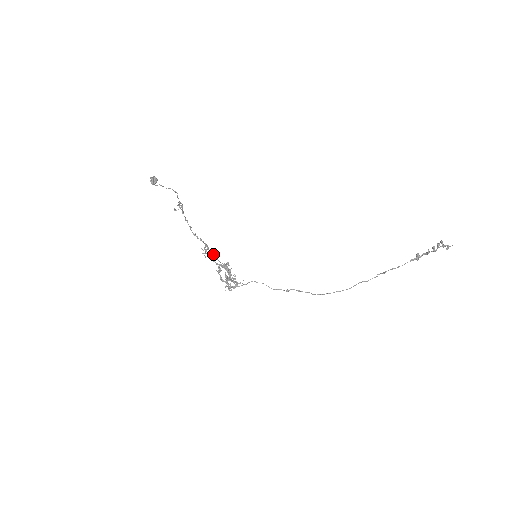
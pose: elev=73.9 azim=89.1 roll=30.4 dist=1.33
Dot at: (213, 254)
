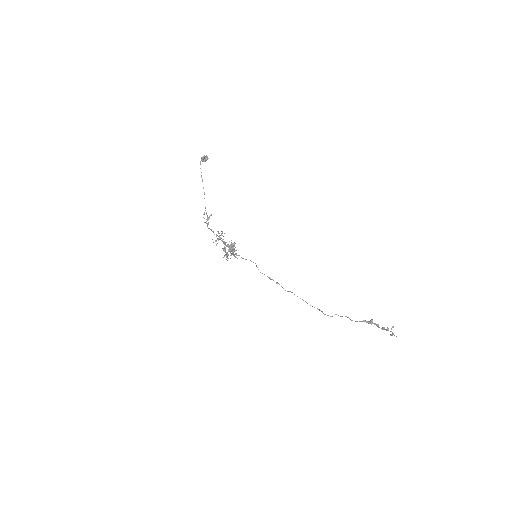
Dot at: (223, 242)
